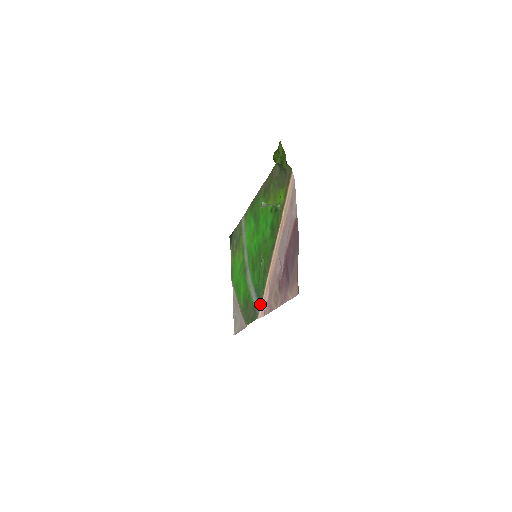
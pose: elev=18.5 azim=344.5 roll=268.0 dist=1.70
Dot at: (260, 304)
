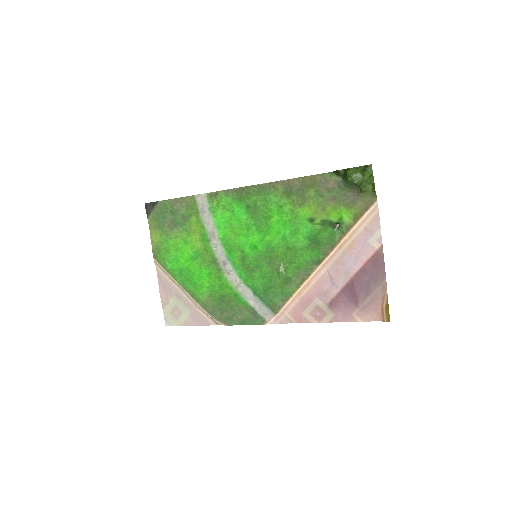
Dot at: (273, 311)
